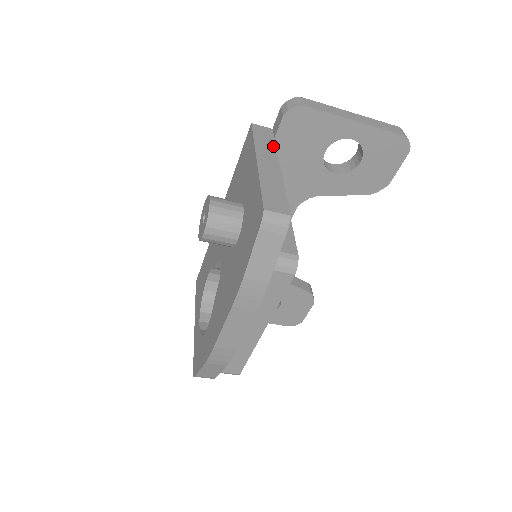
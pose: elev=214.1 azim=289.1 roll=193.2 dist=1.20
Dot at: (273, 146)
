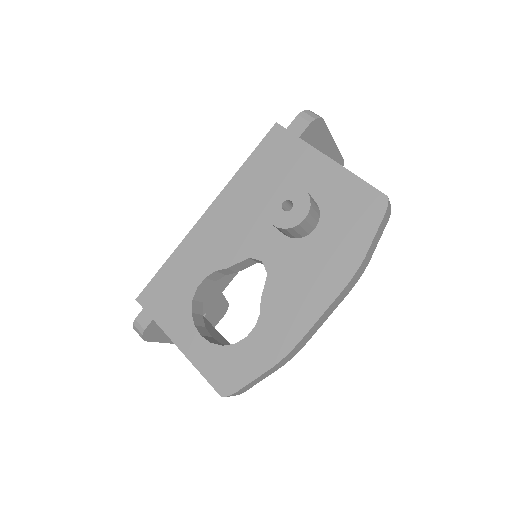
Dot at: occluded
